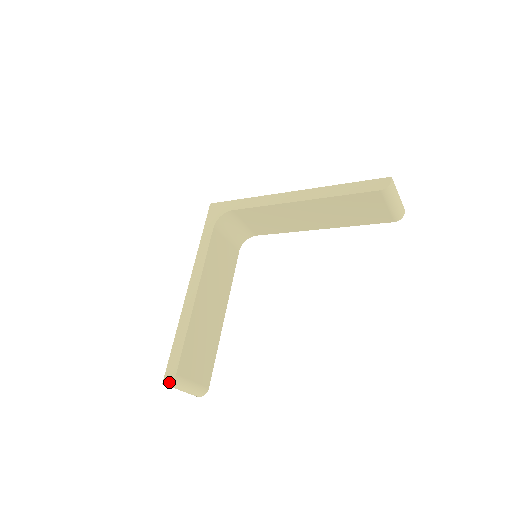
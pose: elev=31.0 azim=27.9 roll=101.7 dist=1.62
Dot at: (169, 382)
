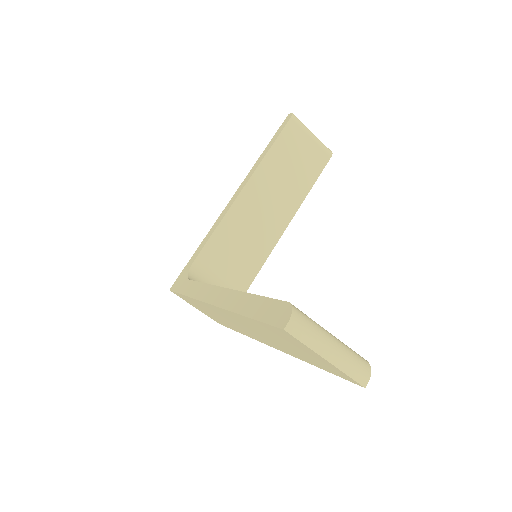
Dot at: (290, 314)
